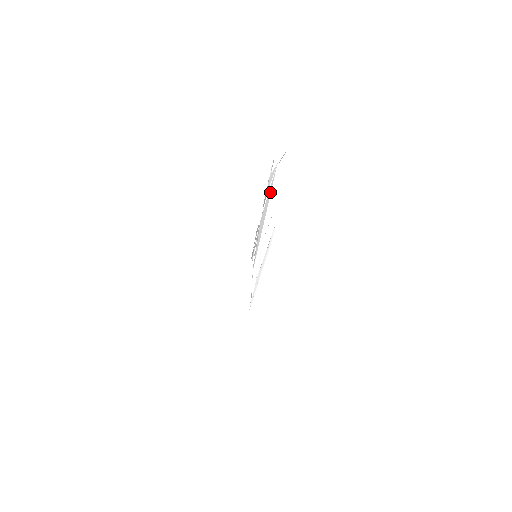
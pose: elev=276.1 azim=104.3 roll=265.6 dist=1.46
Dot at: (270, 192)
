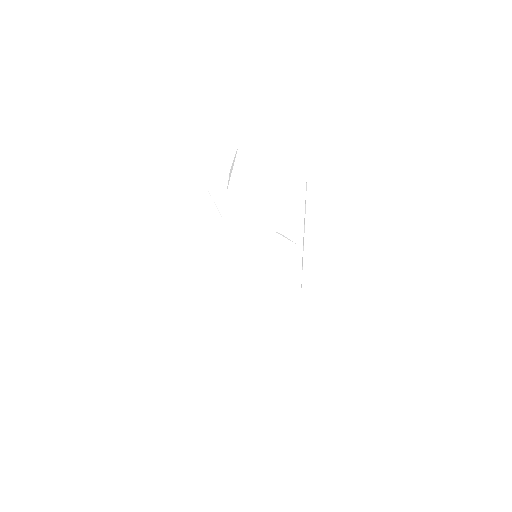
Dot at: occluded
